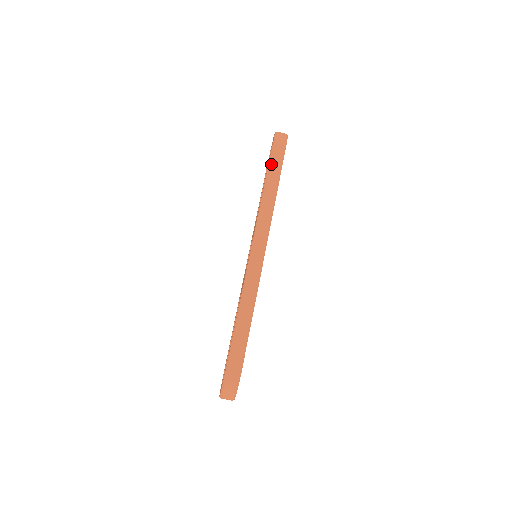
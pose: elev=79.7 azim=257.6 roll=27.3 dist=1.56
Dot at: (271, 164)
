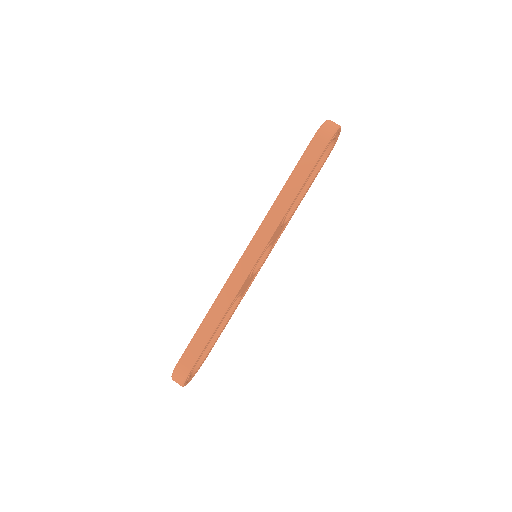
Dot at: (300, 163)
